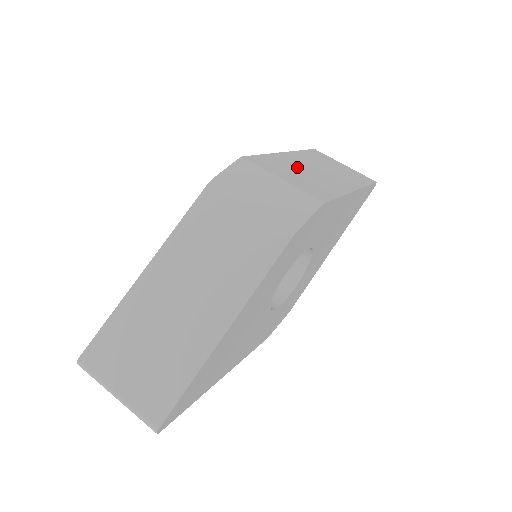
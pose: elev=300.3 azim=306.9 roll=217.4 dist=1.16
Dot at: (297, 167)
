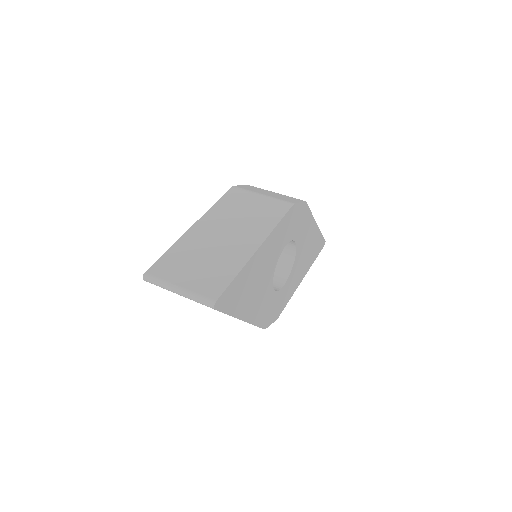
Dot at: occluded
